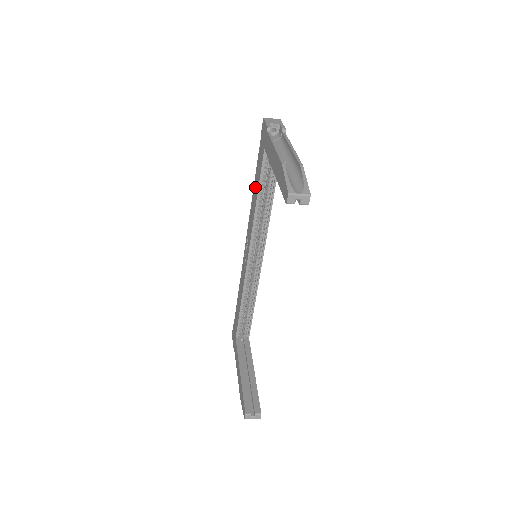
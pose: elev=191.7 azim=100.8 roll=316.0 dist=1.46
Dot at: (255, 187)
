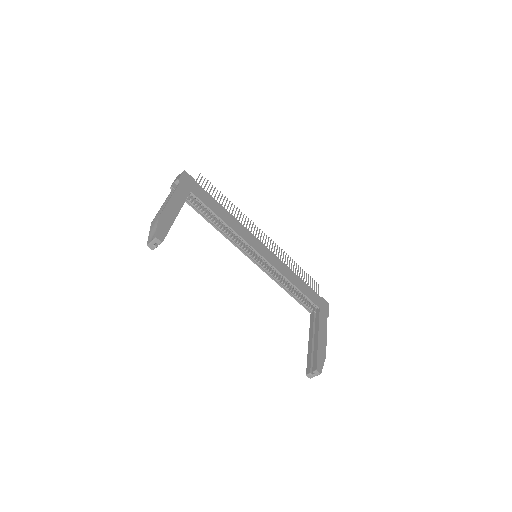
Dot at: occluded
